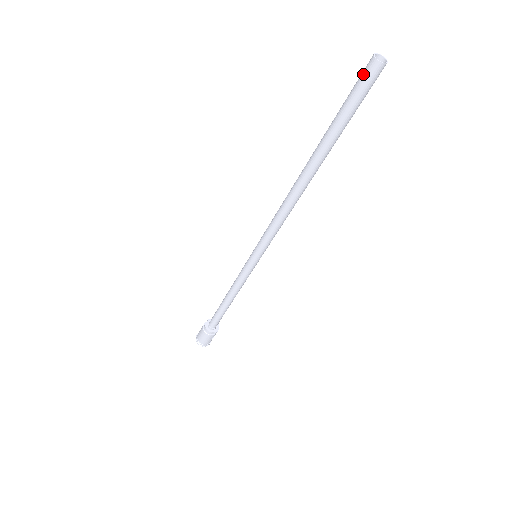
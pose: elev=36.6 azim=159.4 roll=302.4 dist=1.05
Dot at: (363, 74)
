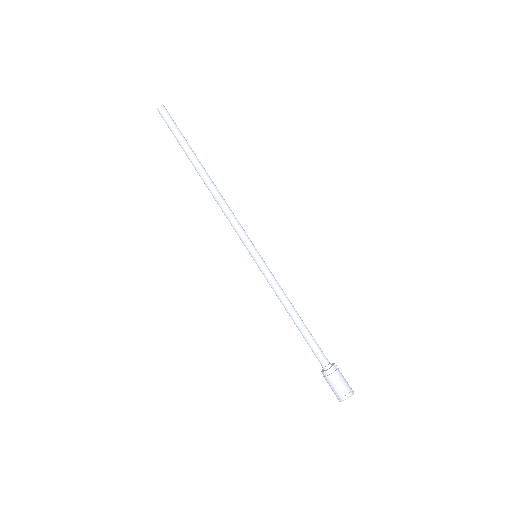
Dot at: (163, 116)
